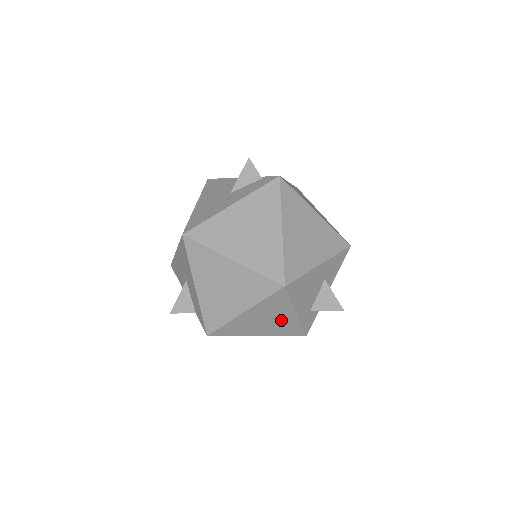
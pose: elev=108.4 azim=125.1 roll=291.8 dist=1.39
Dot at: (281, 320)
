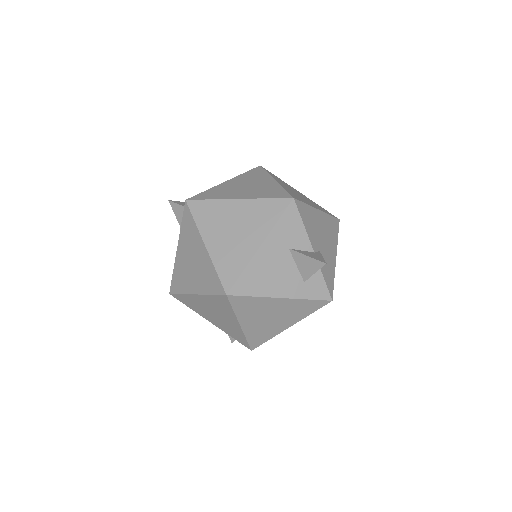
Dot at: (281, 309)
